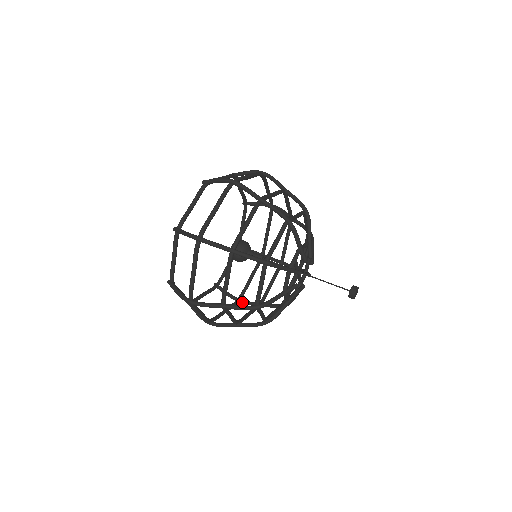
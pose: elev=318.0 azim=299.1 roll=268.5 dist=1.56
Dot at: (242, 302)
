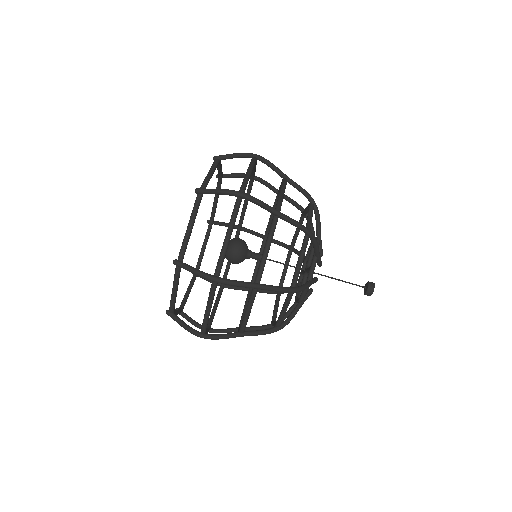
Dot at: (227, 287)
